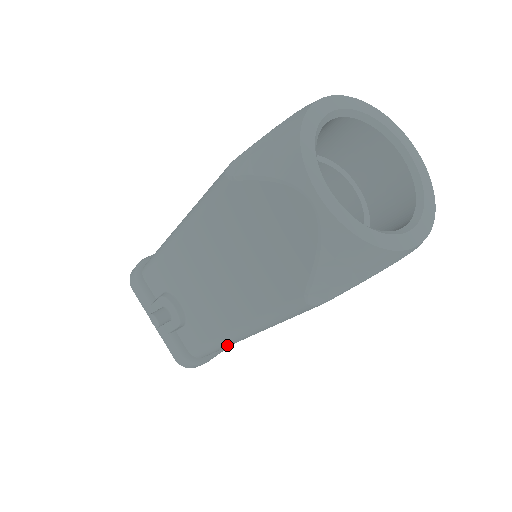
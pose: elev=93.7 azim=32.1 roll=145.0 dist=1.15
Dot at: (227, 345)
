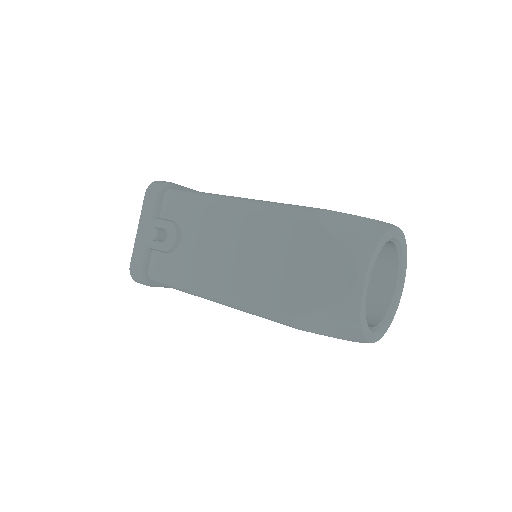
Dot at: (189, 292)
